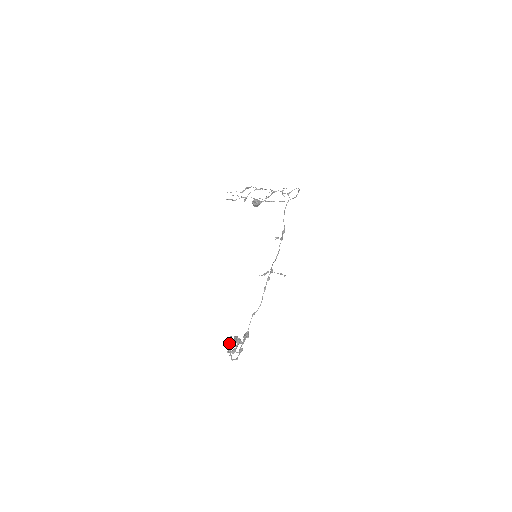
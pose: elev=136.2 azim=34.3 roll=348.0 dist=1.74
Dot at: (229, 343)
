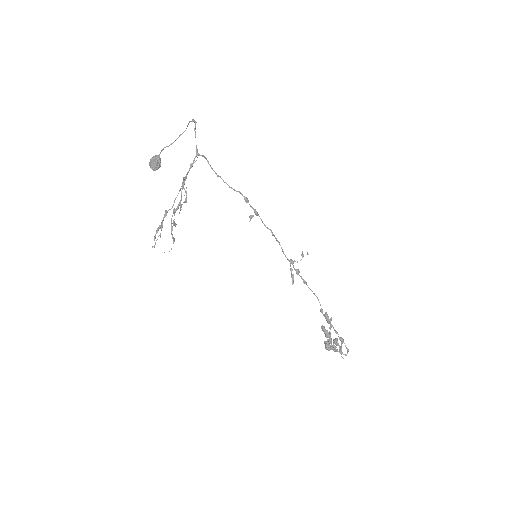
Dot at: (330, 349)
